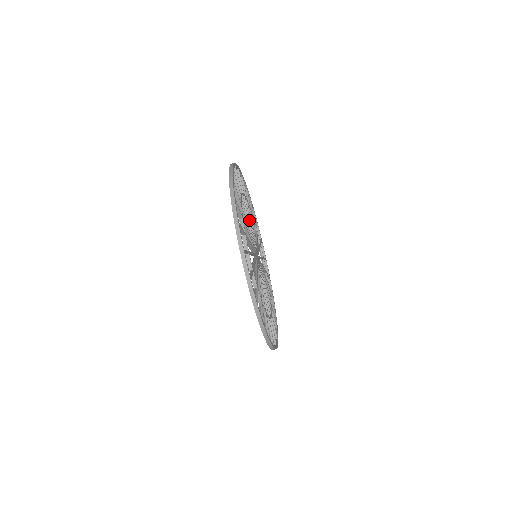
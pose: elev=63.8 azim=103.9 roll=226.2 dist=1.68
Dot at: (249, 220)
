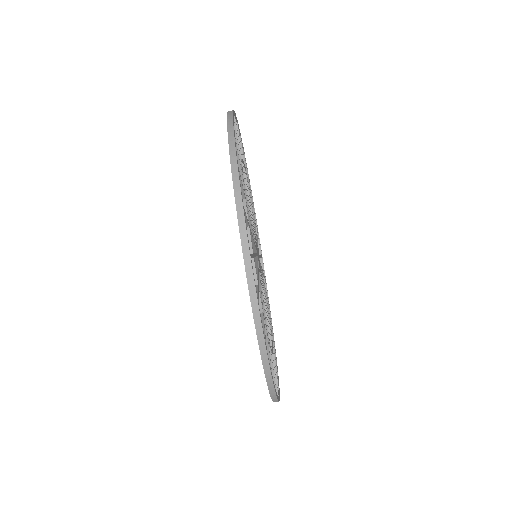
Dot at: occluded
